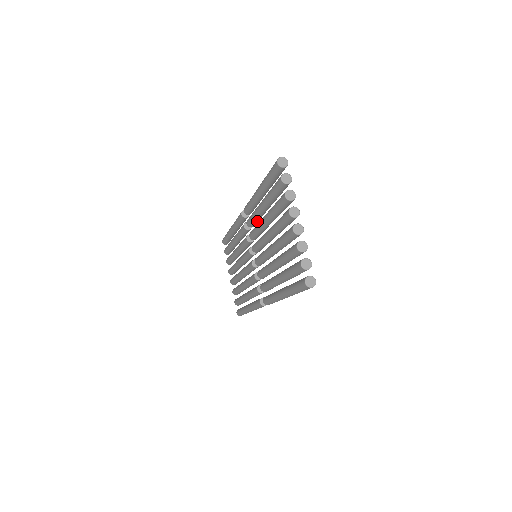
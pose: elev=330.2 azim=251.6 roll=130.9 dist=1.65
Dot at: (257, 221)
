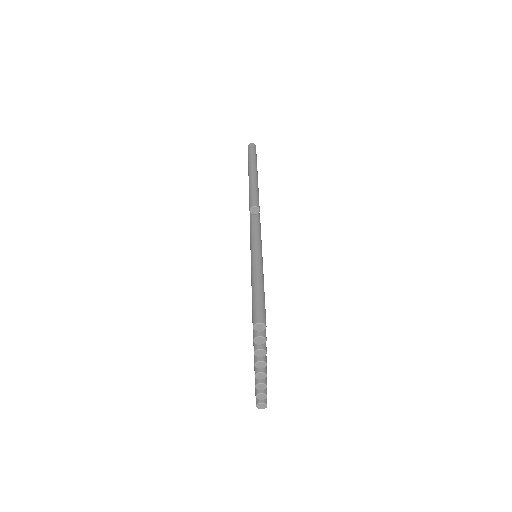
Dot at: occluded
